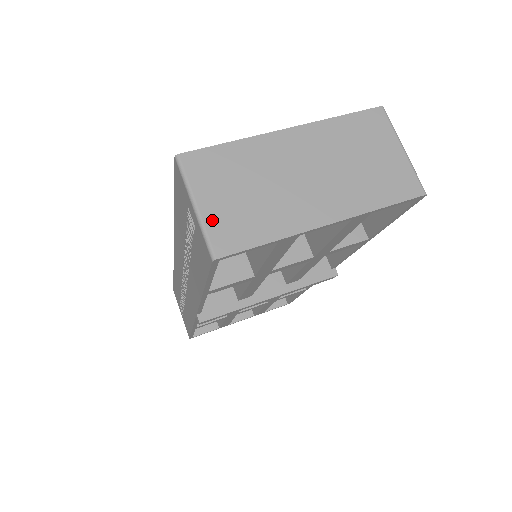
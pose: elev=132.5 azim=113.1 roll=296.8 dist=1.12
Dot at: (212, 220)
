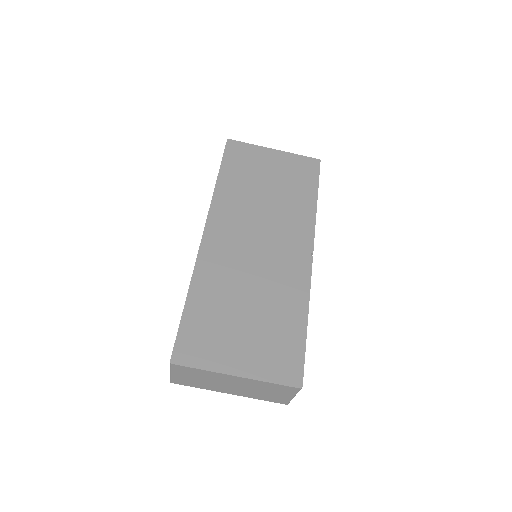
Dot at: (176, 378)
